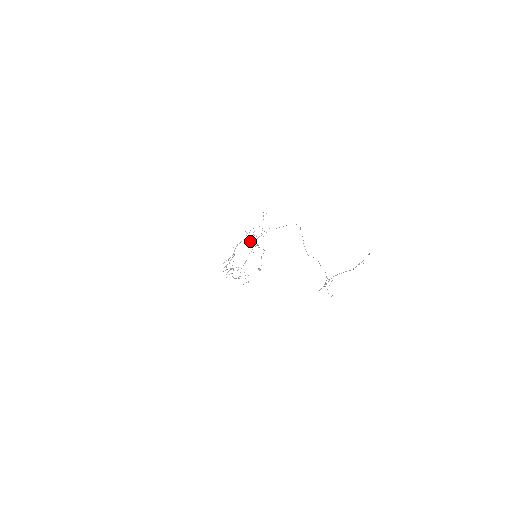
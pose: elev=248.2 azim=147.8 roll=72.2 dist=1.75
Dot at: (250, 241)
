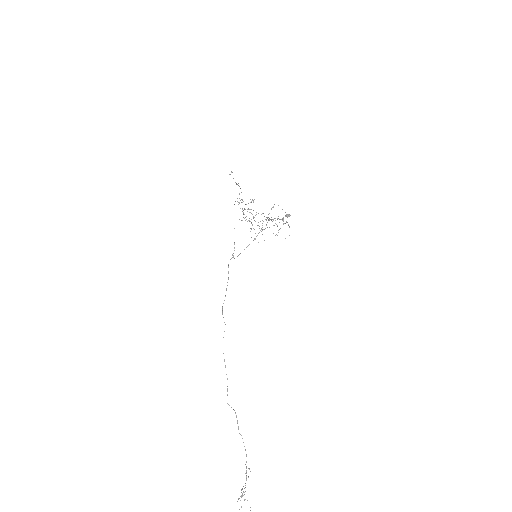
Dot at: (250, 202)
